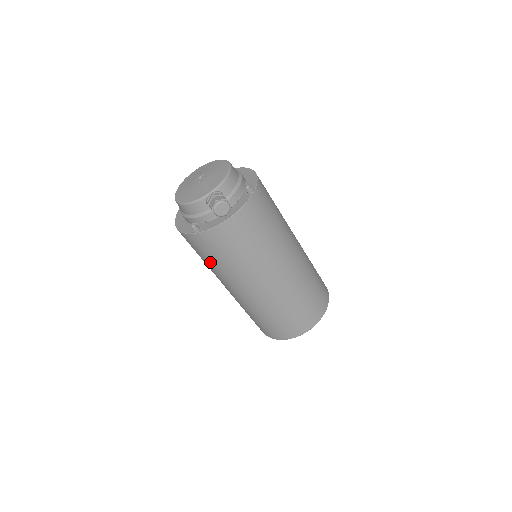
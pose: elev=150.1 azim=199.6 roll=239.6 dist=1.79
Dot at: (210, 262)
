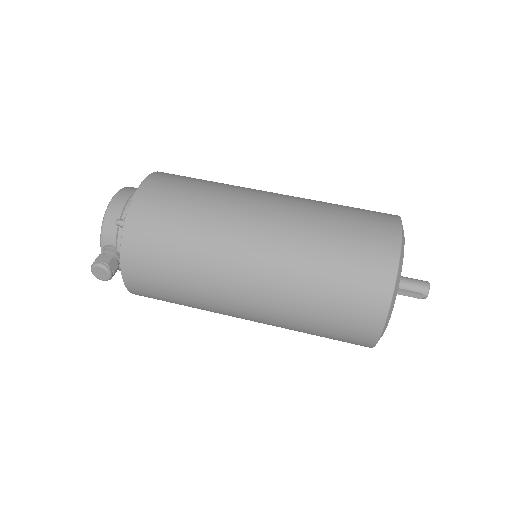
Dot at: occluded
